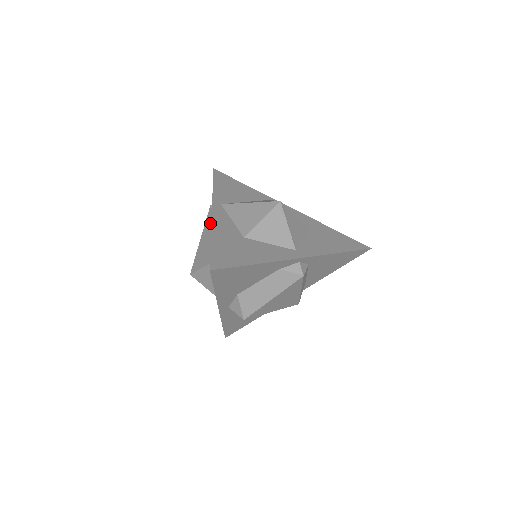
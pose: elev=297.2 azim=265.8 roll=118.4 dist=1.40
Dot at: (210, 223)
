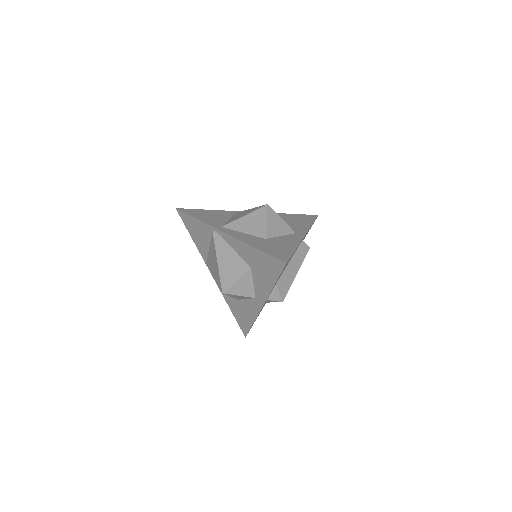
Dot at: (223, 244)
